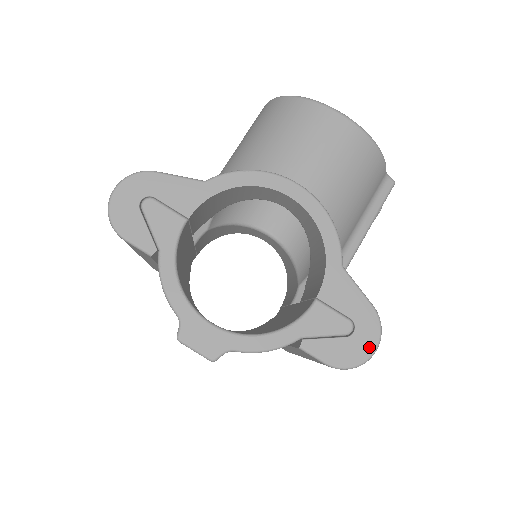
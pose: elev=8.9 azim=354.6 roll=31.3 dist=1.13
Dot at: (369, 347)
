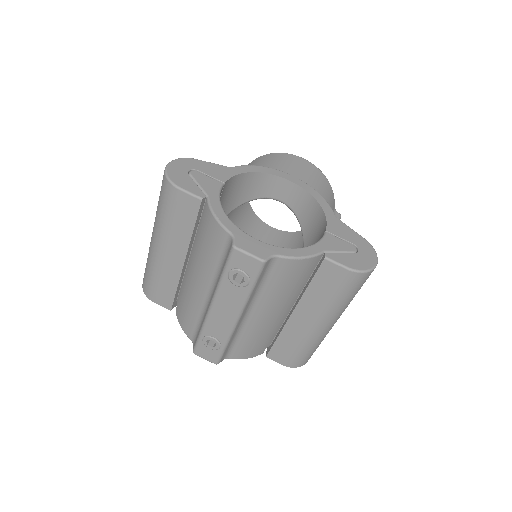
Dot at: (372, 260)
